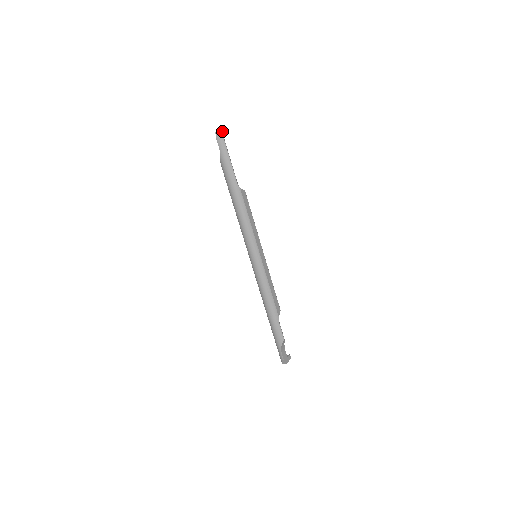
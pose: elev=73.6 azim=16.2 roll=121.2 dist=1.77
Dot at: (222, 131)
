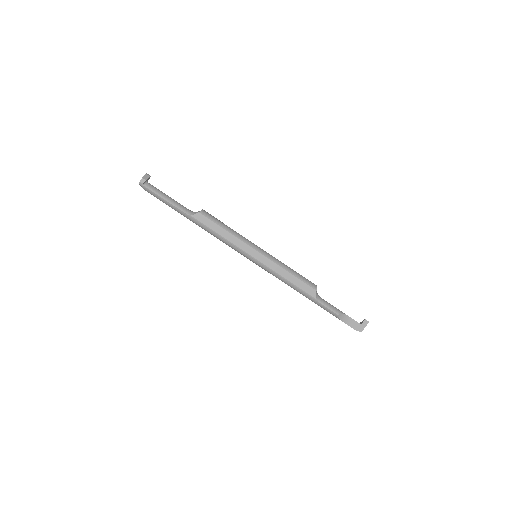
Dot at: (140, 183)
